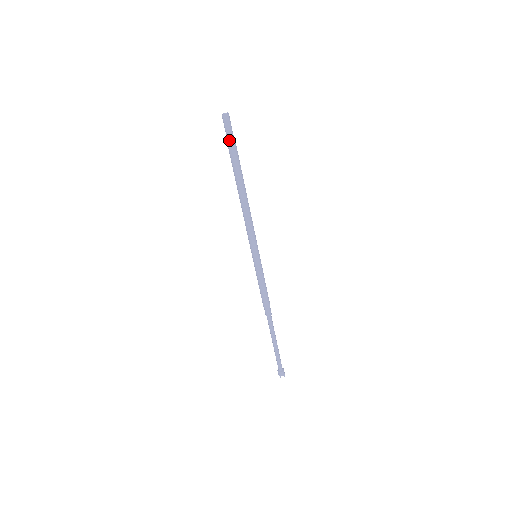
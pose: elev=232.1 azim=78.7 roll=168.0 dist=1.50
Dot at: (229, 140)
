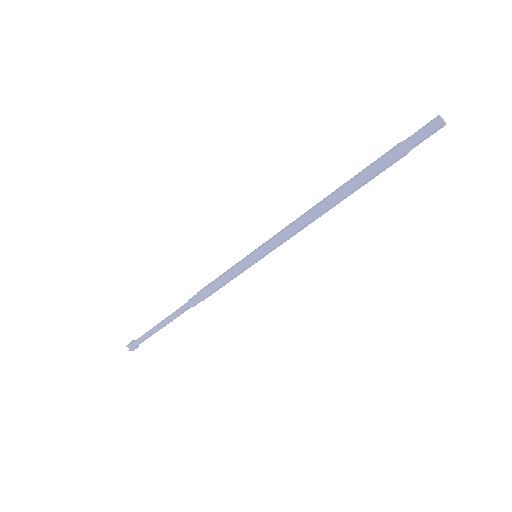
Dot at: (407, 149)
